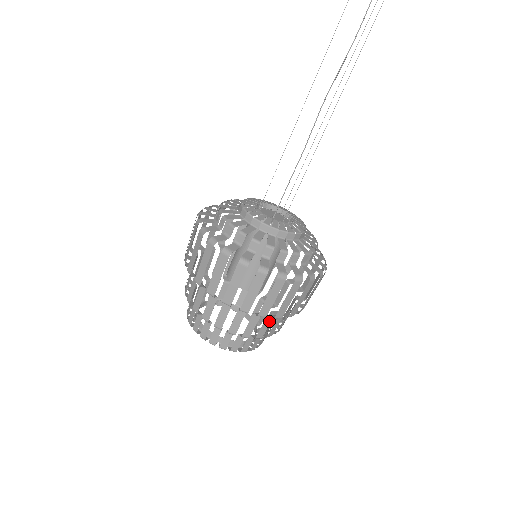
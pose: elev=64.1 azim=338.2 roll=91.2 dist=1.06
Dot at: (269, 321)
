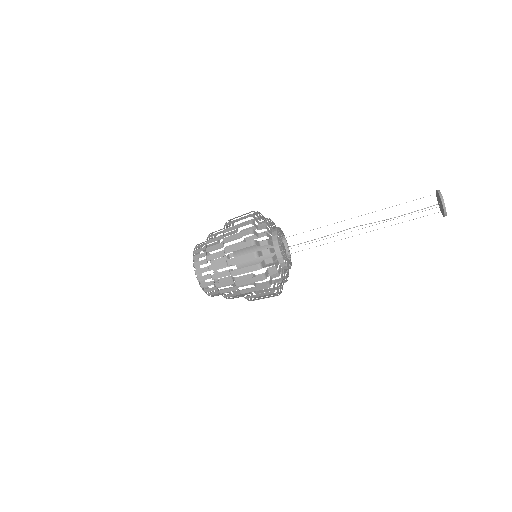
Dot at: (226, 275)
